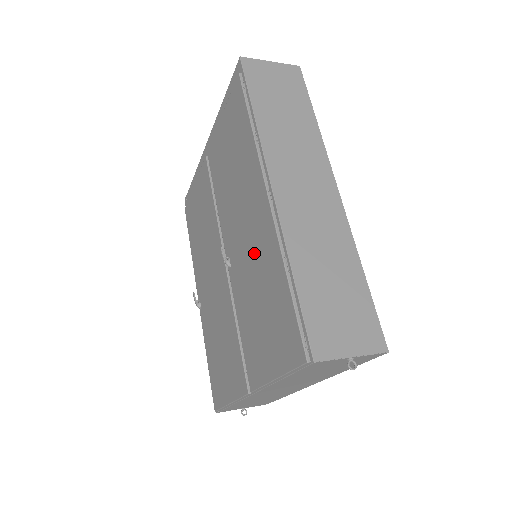
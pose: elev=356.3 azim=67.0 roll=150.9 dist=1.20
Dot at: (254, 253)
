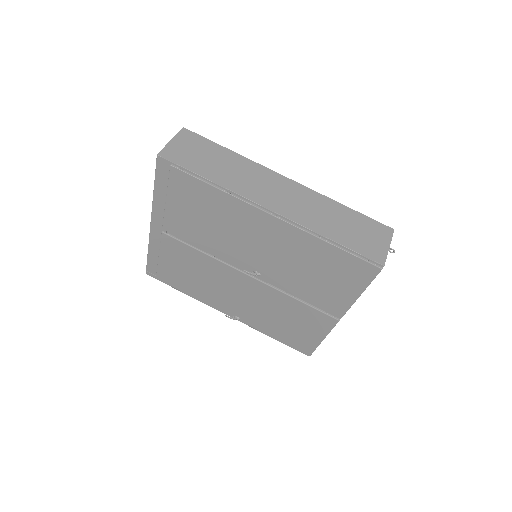
Dot at: (284, 252)
